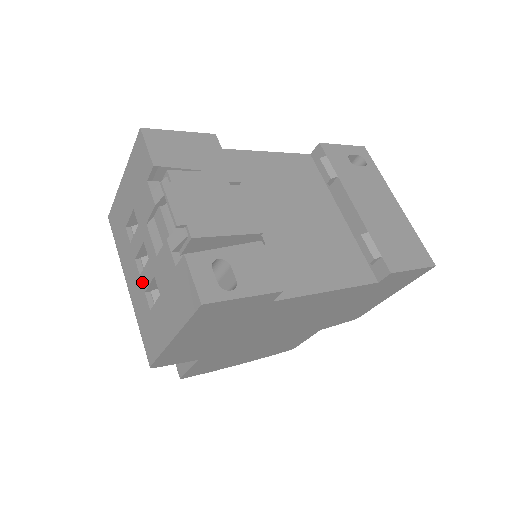
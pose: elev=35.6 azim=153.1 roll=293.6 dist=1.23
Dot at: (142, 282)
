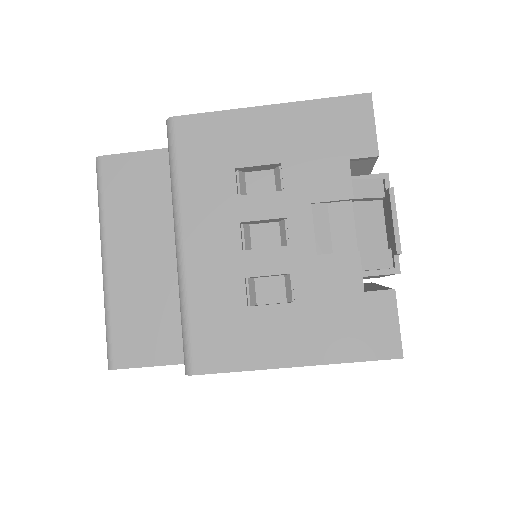
Dot at: (246, 262)
